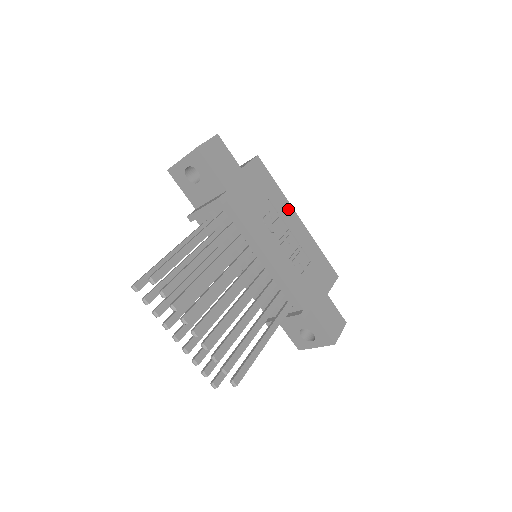
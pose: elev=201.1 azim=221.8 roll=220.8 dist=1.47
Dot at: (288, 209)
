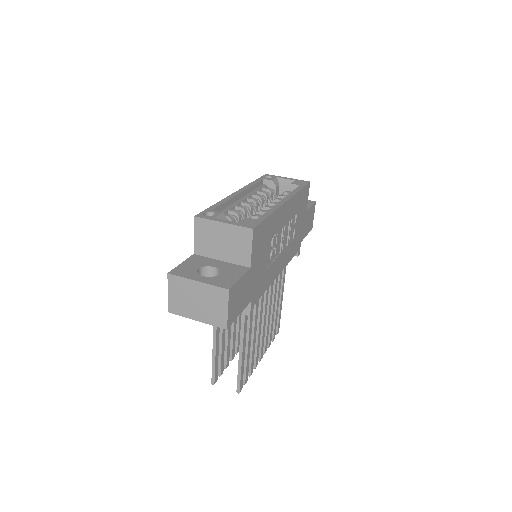
Dot at: (280, 215)
